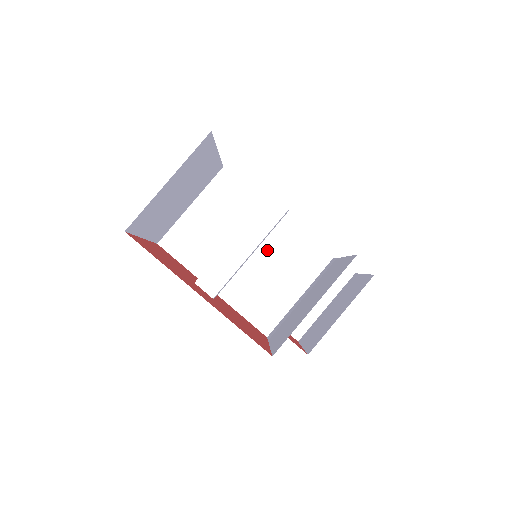
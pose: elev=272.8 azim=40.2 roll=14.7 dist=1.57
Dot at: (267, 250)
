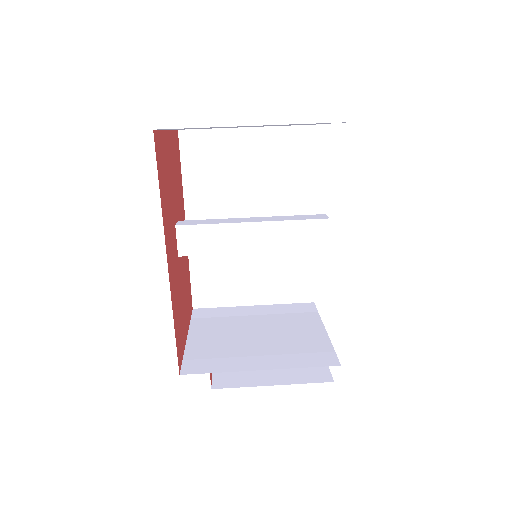
Dot at: occluded
